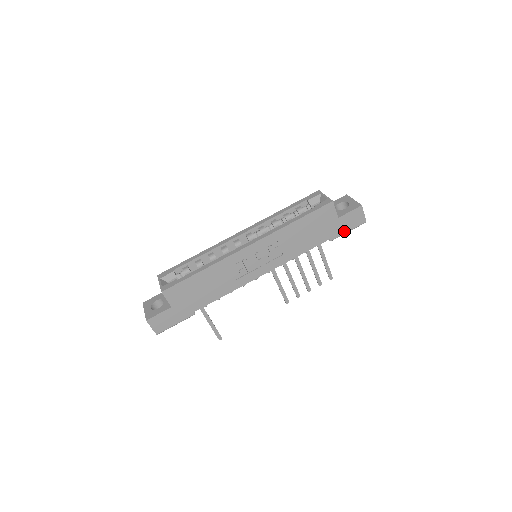
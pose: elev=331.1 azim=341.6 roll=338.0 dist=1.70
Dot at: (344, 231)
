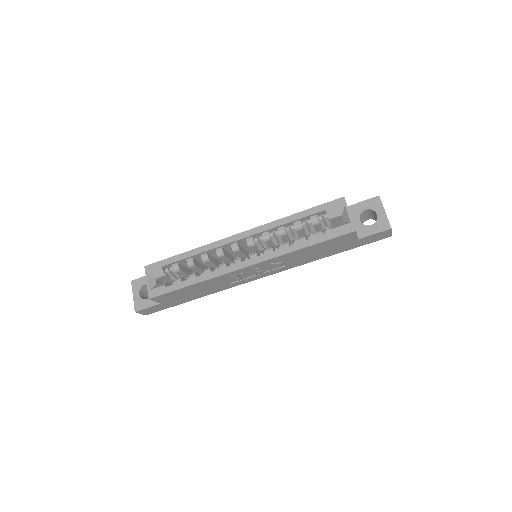
Dot at: (363, 244)
